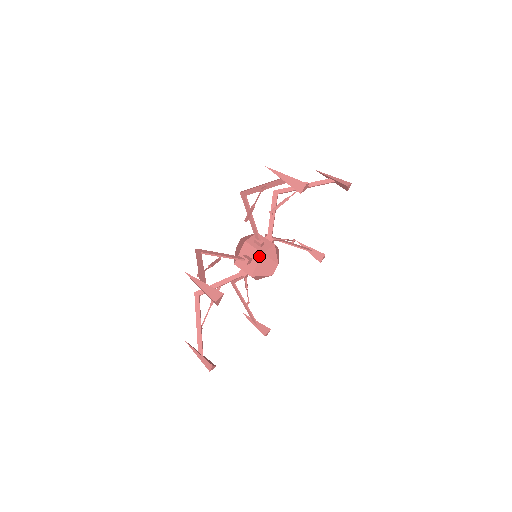
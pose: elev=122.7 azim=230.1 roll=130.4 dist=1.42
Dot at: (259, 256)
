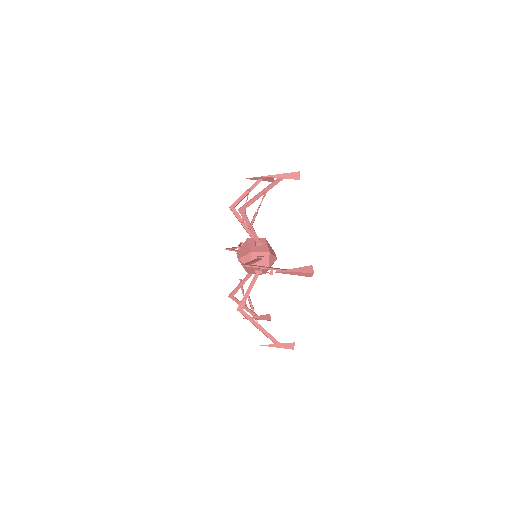
Dot at: (264, 240)
